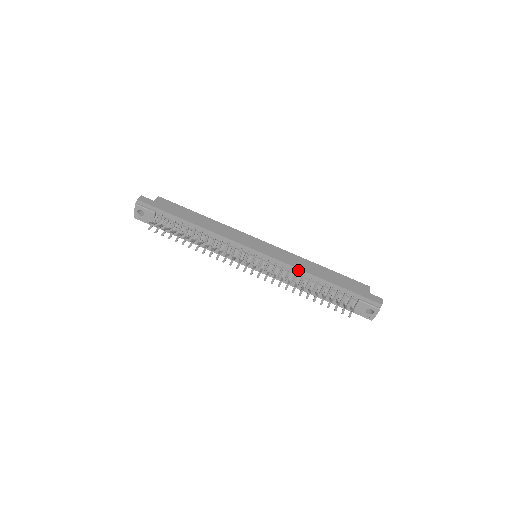
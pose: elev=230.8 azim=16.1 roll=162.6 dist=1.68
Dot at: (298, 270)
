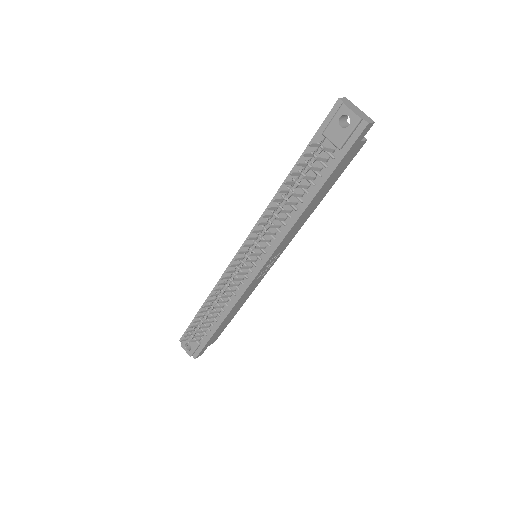
Dot at: occluded
